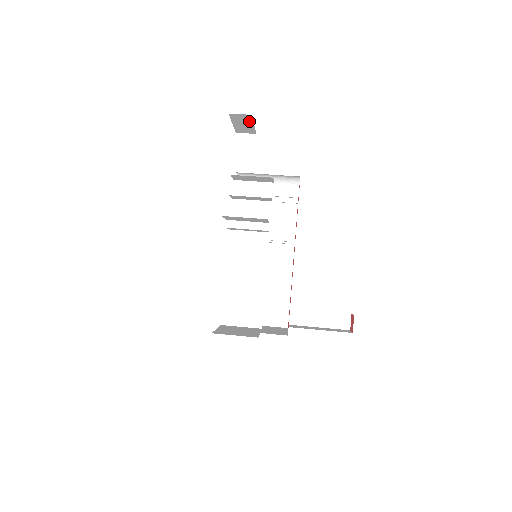
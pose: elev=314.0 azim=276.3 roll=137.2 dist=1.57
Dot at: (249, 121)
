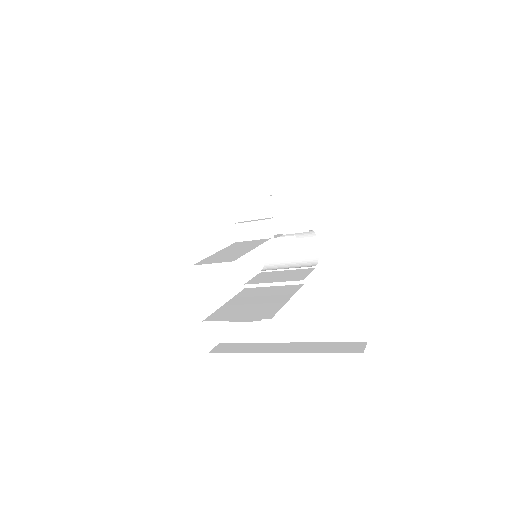
Dot at: (277, 190)
